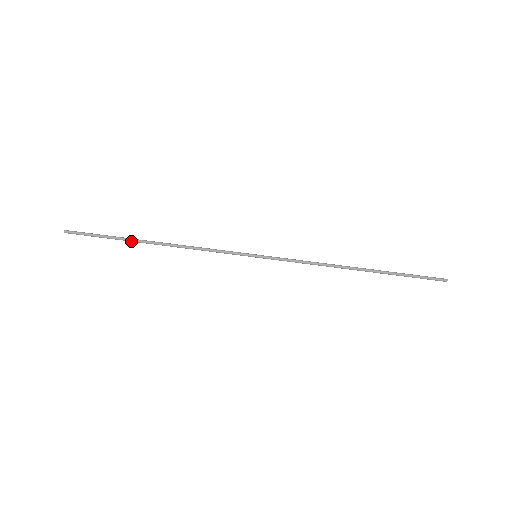
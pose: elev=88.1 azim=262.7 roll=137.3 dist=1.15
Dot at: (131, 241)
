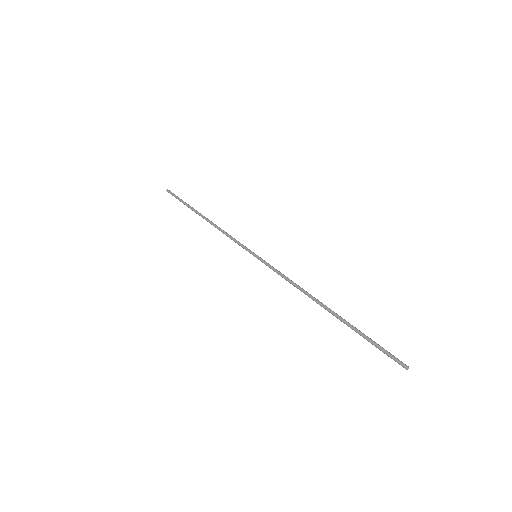
Dot at: (193, 209)
